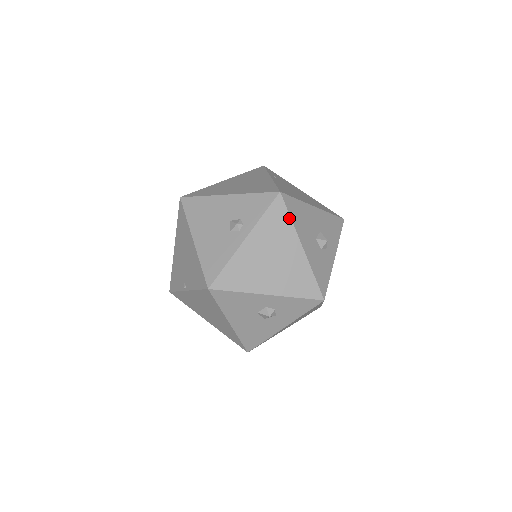
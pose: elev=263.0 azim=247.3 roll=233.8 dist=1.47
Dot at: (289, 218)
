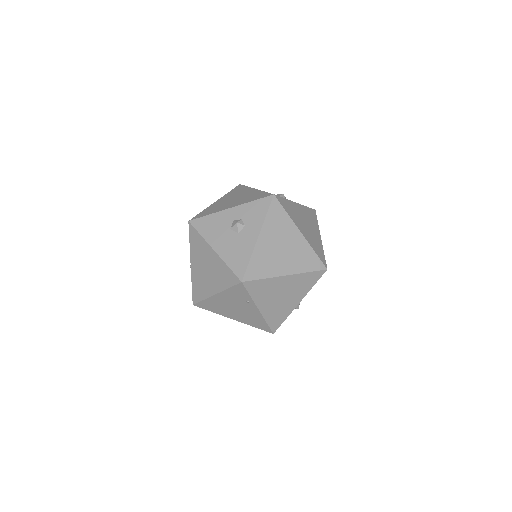
Dot at: (246, 187)
